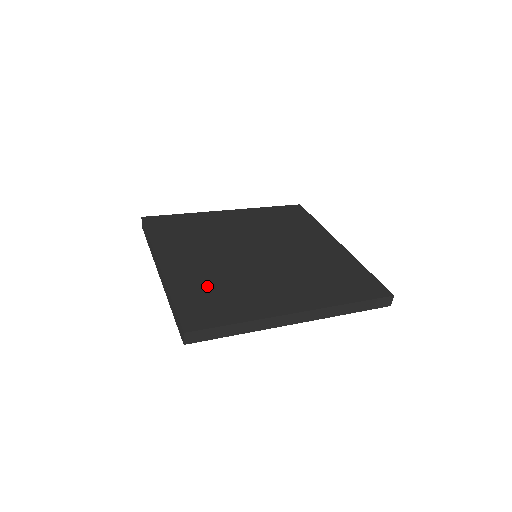
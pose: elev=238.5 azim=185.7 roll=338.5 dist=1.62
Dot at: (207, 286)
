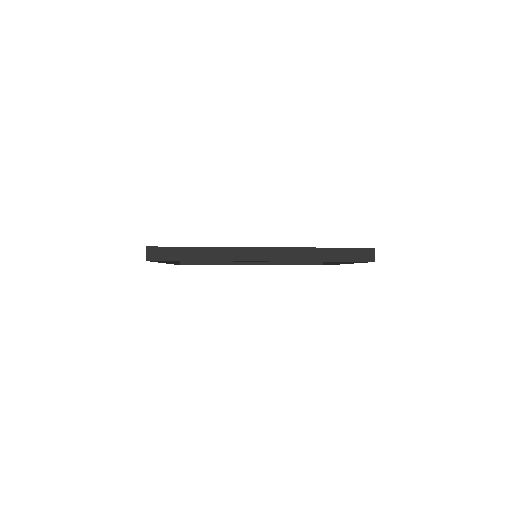
Dot at: occluded
